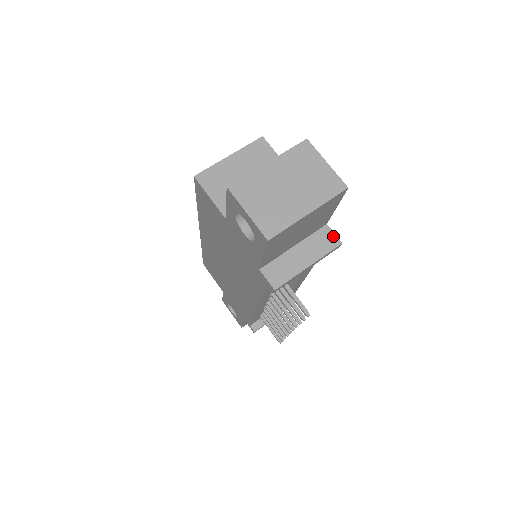
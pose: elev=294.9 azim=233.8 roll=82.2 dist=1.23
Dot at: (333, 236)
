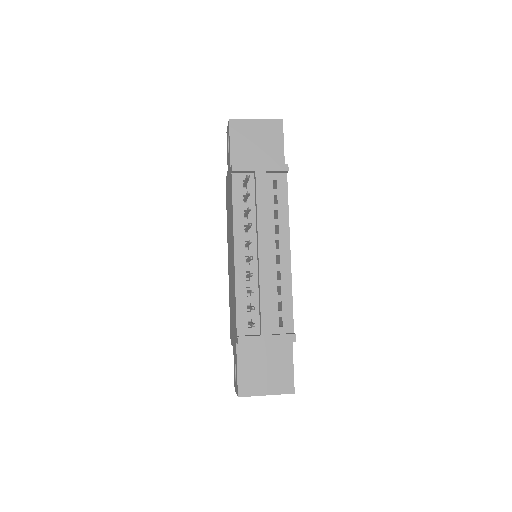
Dot at: occluded
